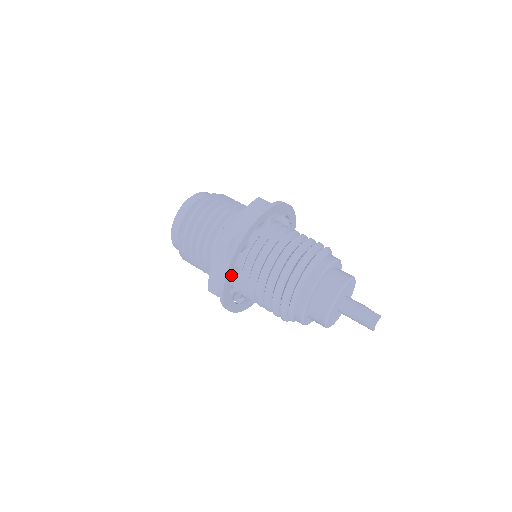
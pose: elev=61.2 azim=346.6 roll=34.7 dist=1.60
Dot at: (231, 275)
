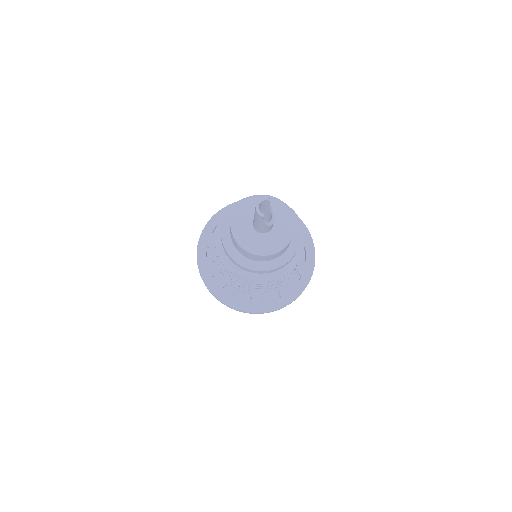
Dot at: (208, 239)
